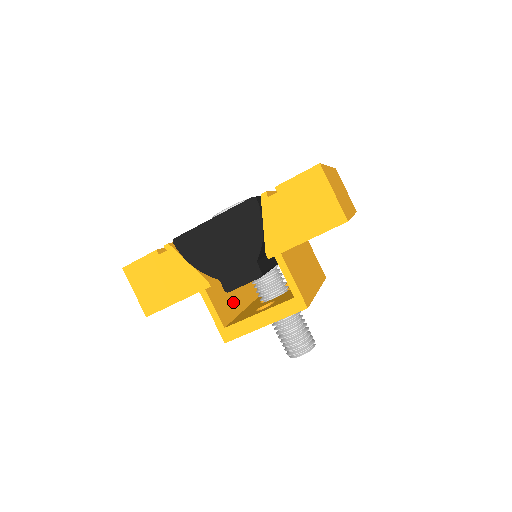
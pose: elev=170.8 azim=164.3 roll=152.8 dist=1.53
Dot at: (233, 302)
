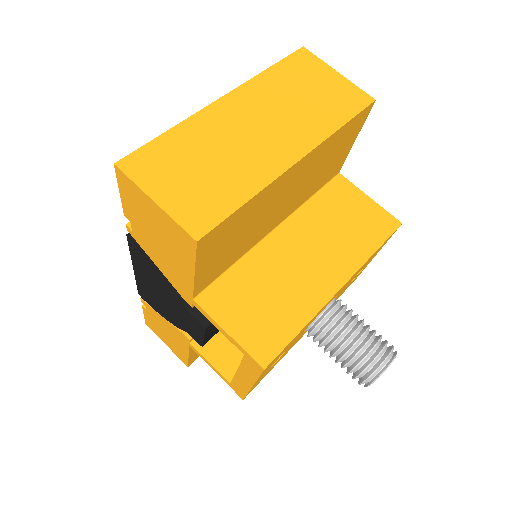
Dot at: occluded
